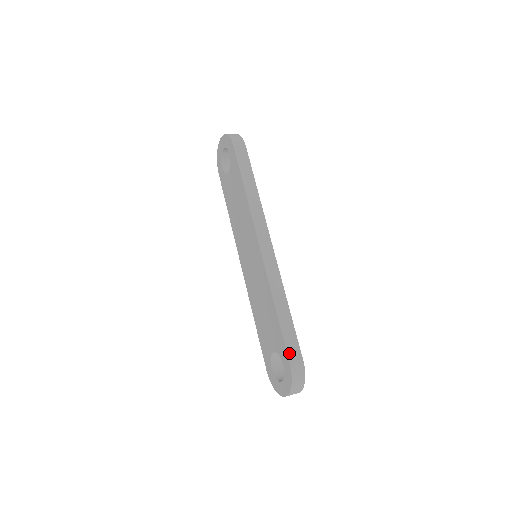
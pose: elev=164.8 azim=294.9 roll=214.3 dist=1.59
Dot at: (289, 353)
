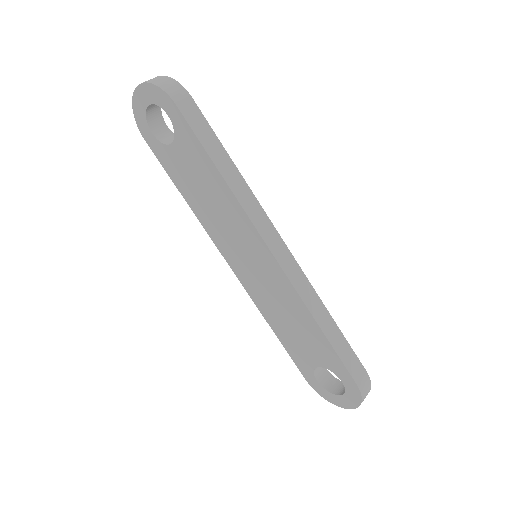
Dot at: (351, 372)
